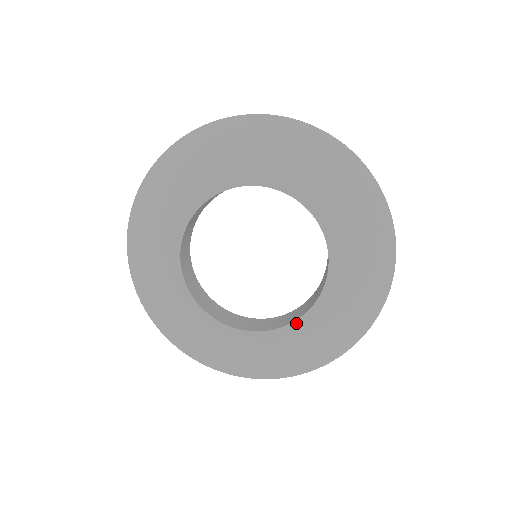
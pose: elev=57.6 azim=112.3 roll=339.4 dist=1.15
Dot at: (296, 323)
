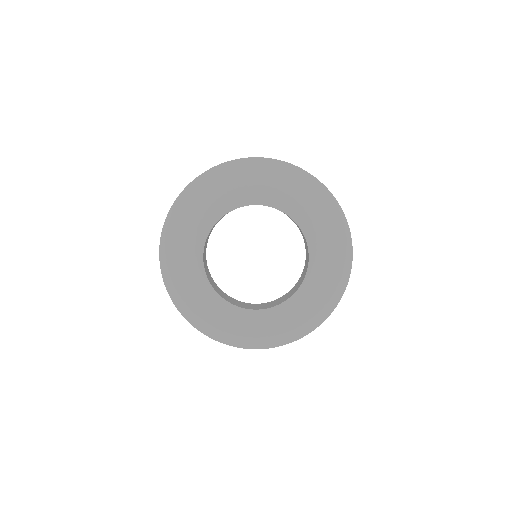
Dot at: (262, 311)
